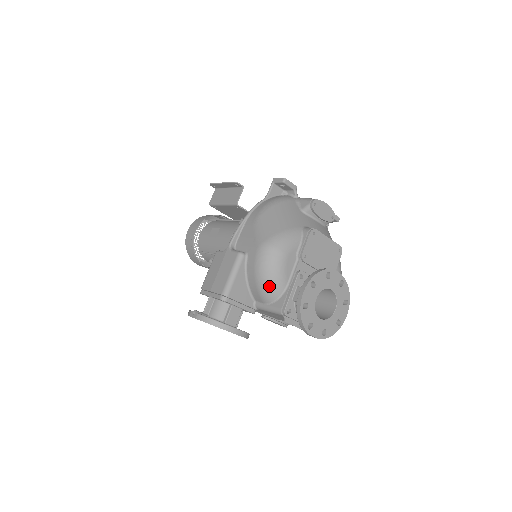
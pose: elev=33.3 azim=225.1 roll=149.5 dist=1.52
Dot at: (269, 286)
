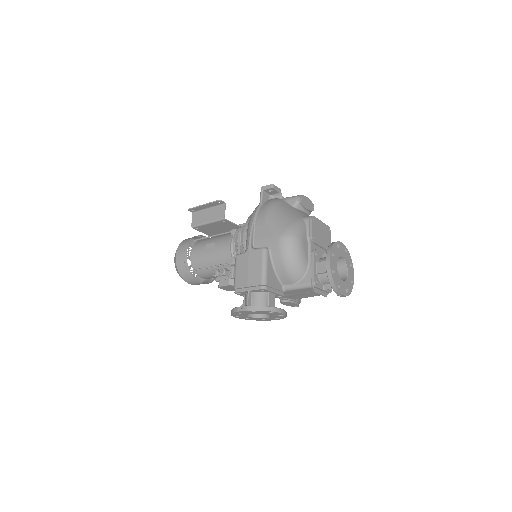
Dot at: (296, 267)
